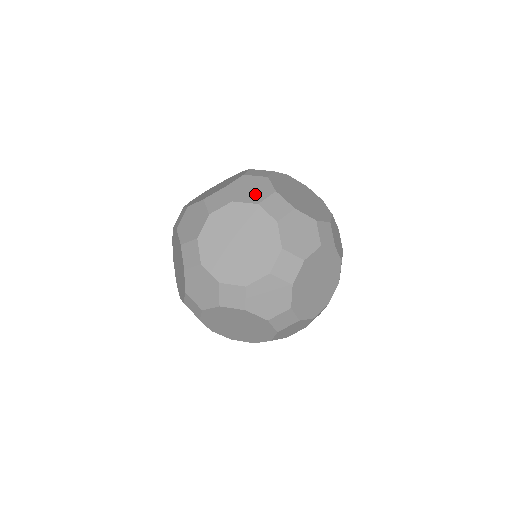
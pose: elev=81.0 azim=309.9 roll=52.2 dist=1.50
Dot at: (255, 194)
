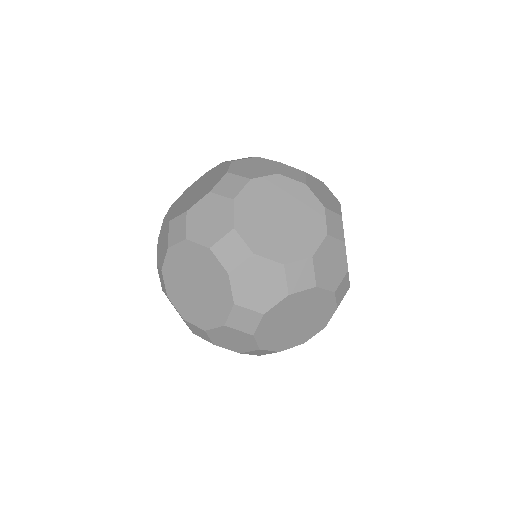
Dot at: (326, 200)
